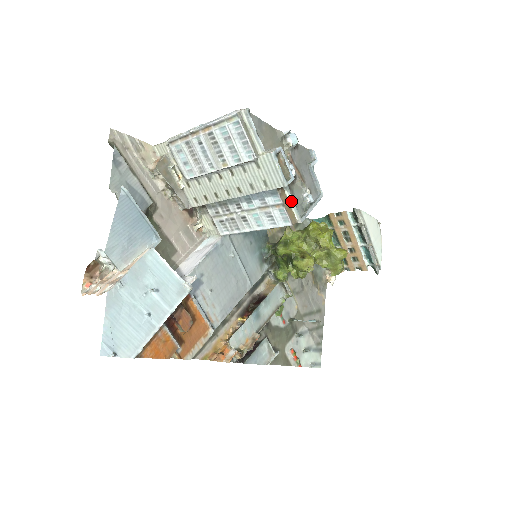
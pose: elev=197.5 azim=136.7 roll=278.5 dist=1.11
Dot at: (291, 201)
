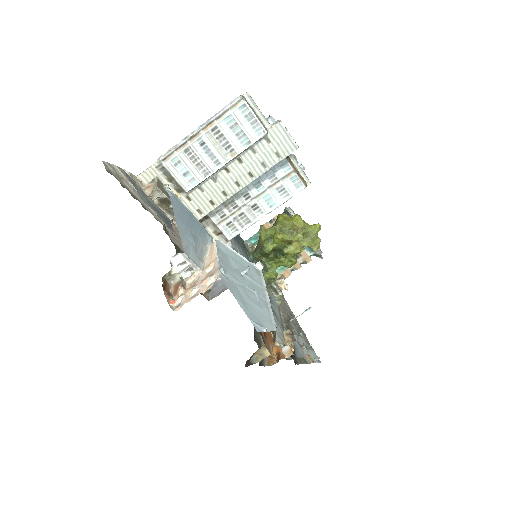
Dot at: (298, 167)
